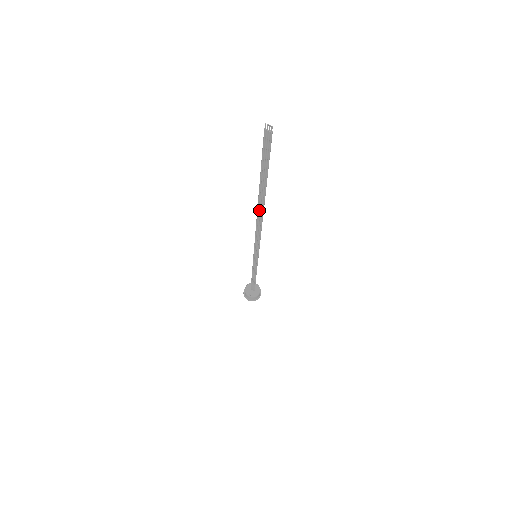
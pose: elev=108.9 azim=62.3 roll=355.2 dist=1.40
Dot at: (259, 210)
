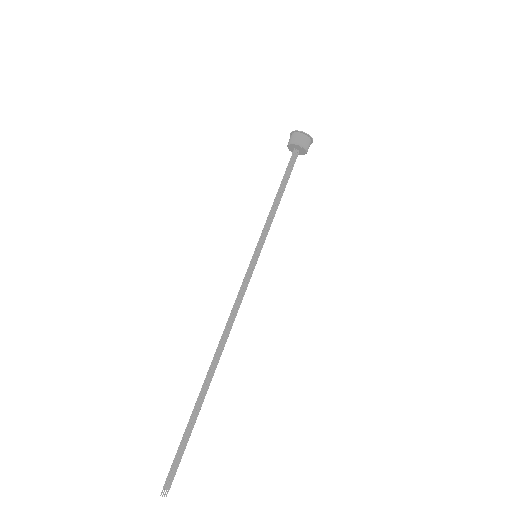
Dot at: (213, 363)
